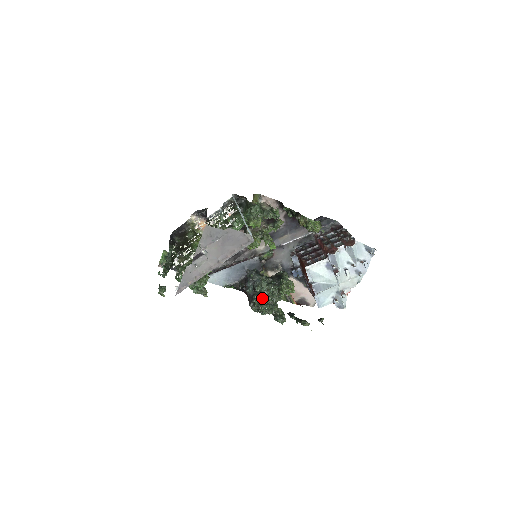
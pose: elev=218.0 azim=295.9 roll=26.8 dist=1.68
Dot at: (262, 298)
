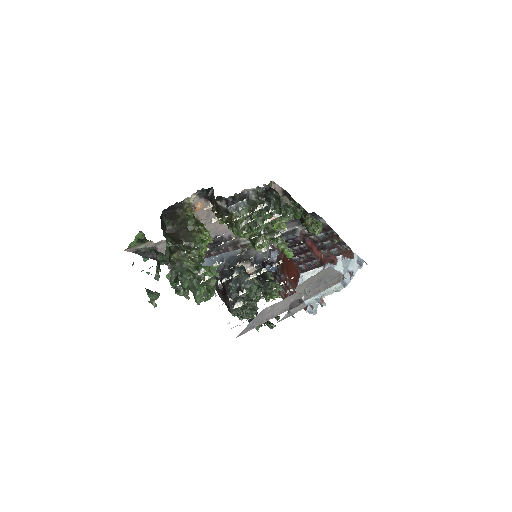
Dot at: (247, 302)
